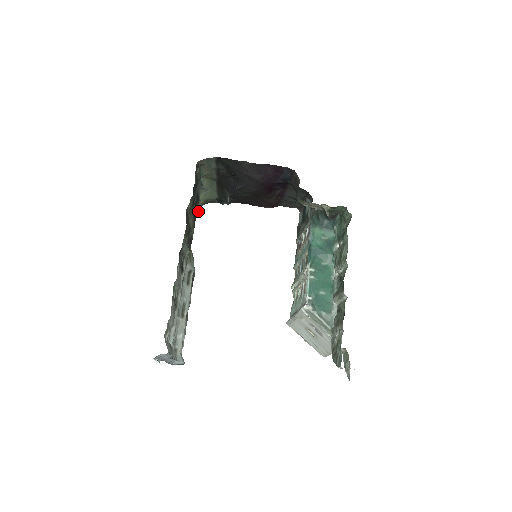
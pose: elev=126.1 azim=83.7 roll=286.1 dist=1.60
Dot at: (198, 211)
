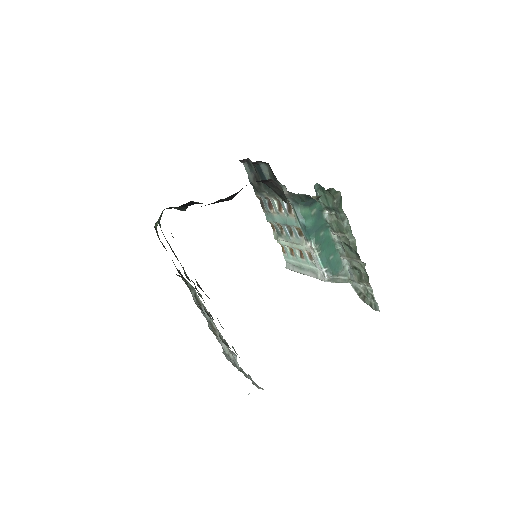
Dot at: occluded
